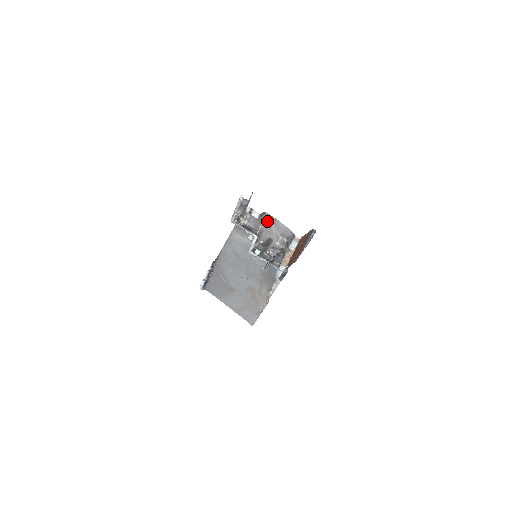
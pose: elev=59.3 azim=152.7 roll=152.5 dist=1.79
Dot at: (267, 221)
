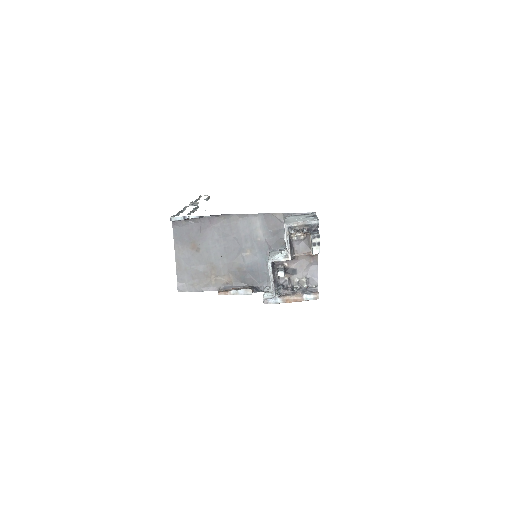
Dot at: (310, 257)
